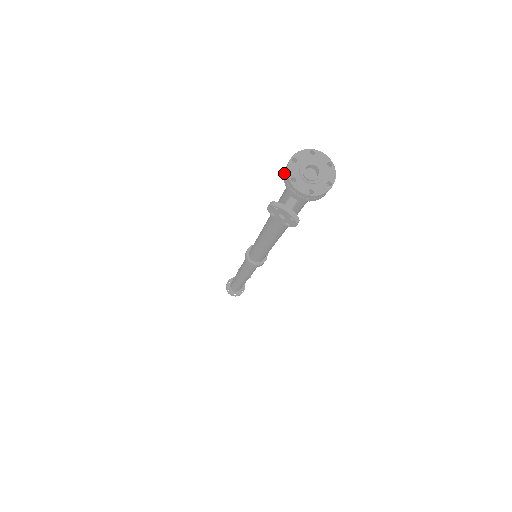
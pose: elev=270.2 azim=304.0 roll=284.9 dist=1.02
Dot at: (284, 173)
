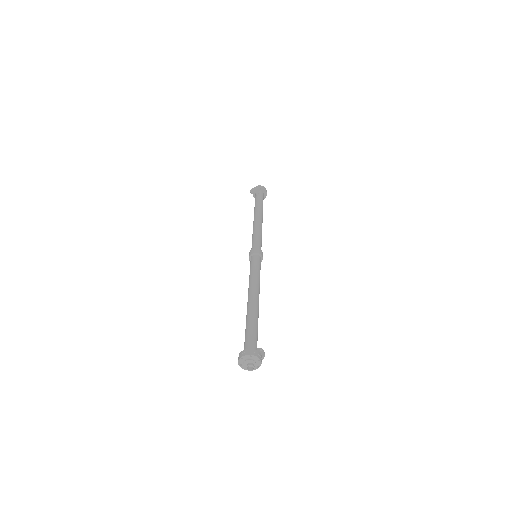
Dot at: occluded
